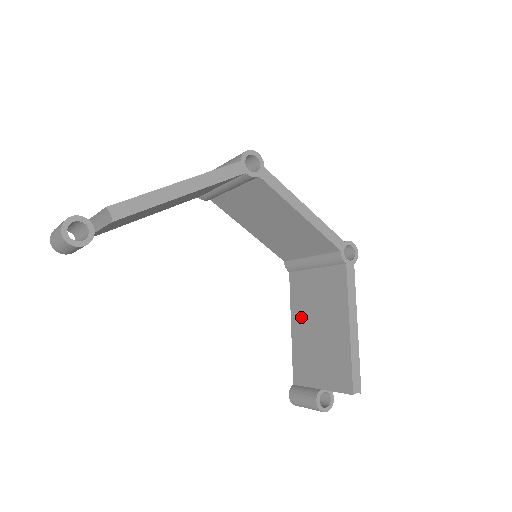
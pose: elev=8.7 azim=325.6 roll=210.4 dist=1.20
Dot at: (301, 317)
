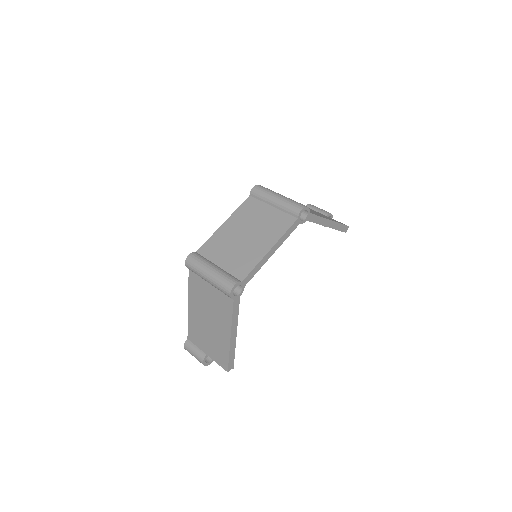
Dot at: occluded
